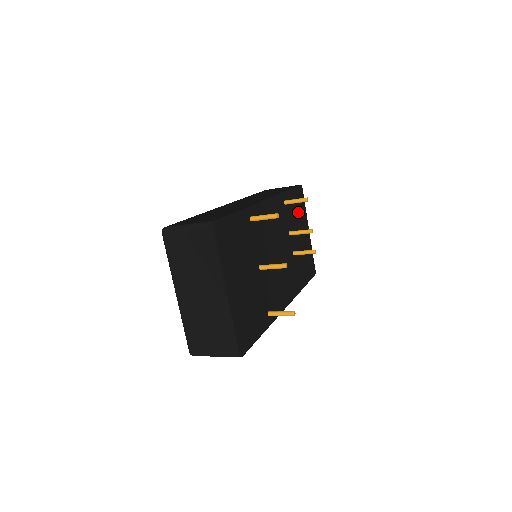
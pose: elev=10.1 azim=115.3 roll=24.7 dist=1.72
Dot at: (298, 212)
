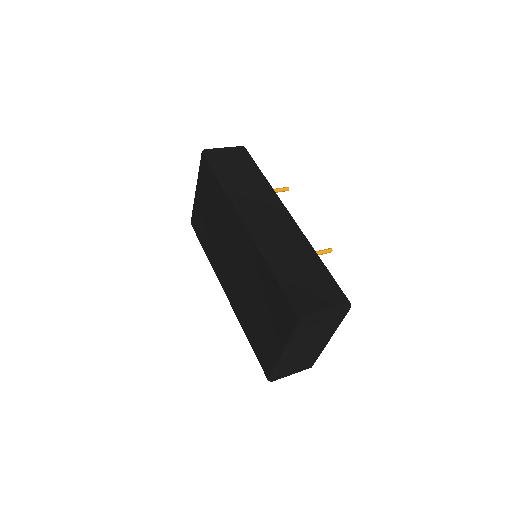
Dot at: occluded
